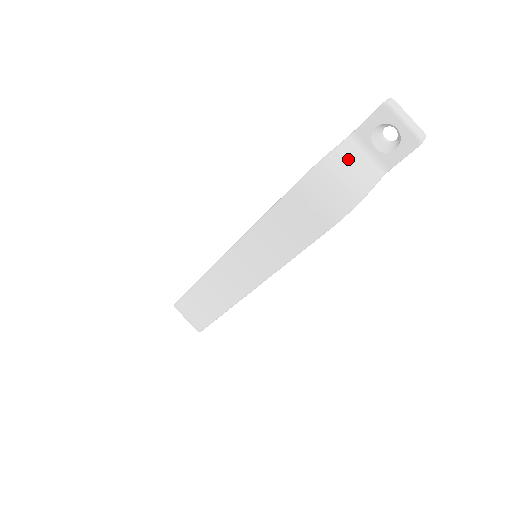
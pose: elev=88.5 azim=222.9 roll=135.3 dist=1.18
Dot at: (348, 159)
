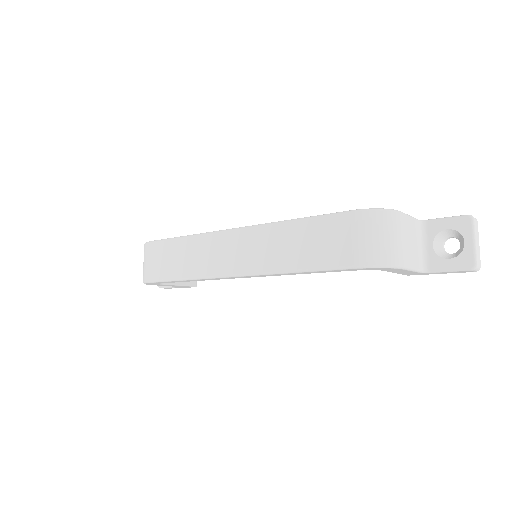
Dot at: (410, 231)
